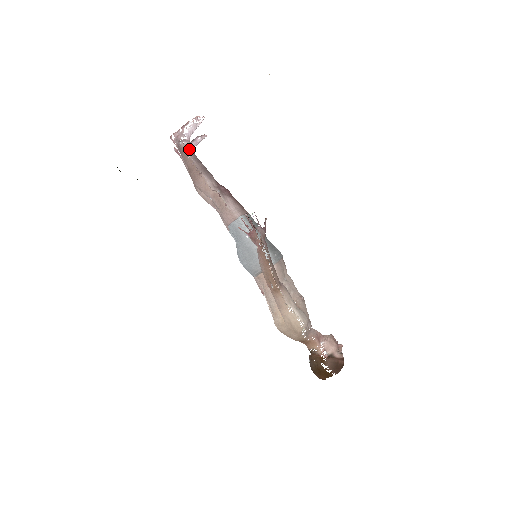
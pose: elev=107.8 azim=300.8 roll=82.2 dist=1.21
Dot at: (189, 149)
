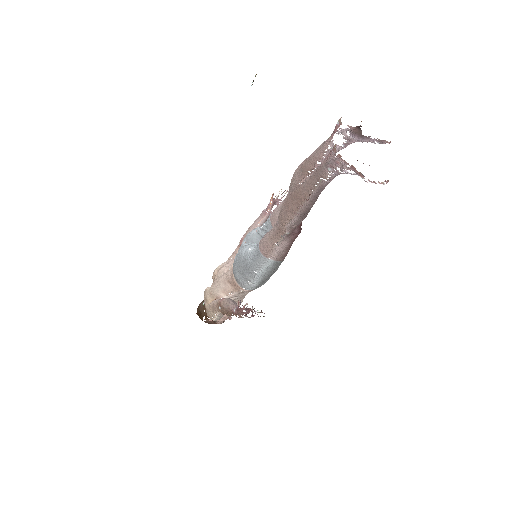
Dot at: (326, 183)
